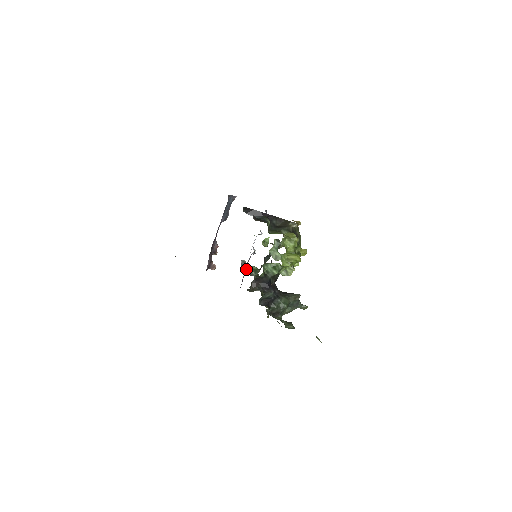
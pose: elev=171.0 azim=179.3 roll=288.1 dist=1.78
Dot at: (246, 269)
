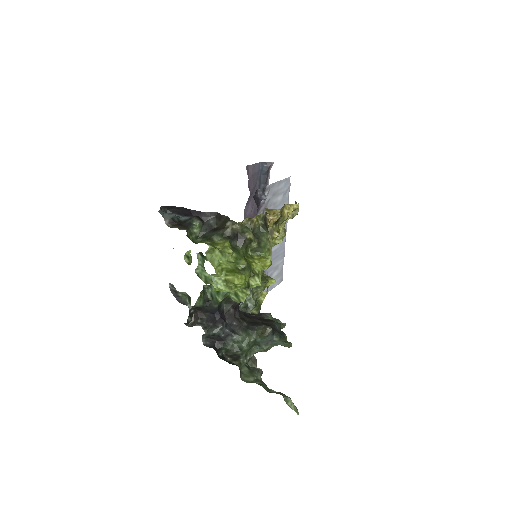
Dot at: (177, 295)
